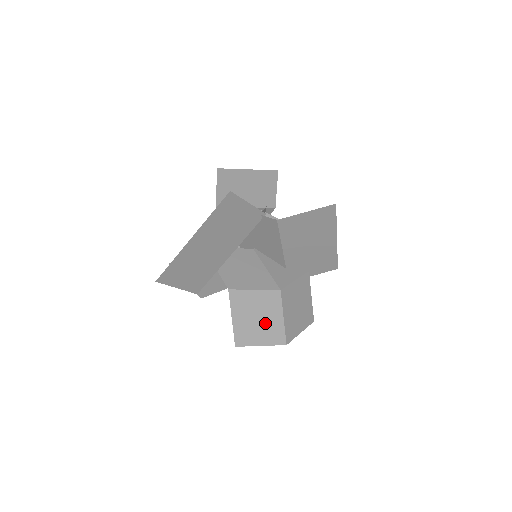
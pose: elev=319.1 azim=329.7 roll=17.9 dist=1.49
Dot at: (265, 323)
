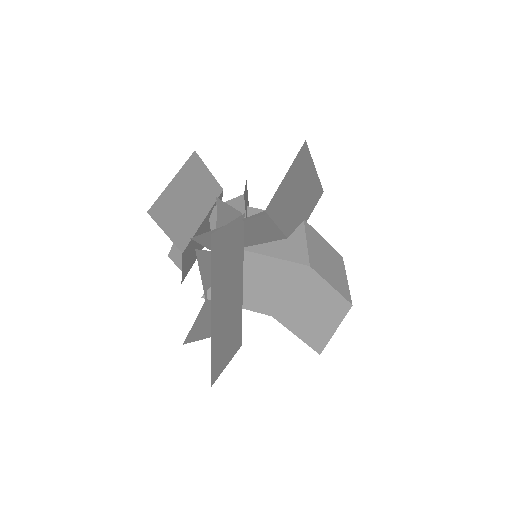
Dot at: (323, 308)
